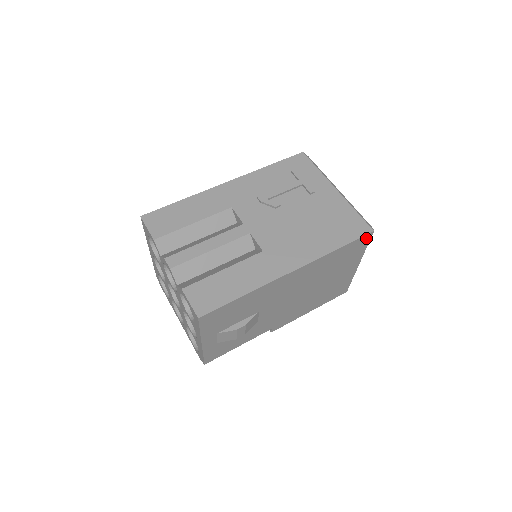
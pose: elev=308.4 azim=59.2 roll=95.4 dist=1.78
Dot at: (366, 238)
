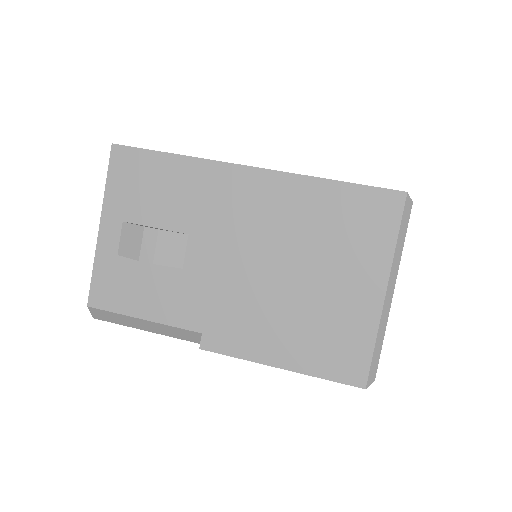
Dot at: (392, 202)
